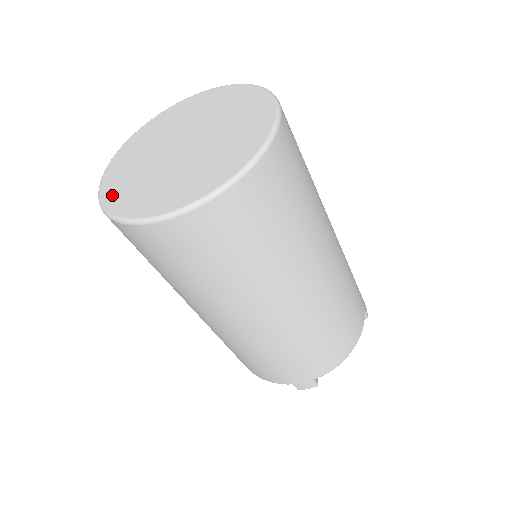
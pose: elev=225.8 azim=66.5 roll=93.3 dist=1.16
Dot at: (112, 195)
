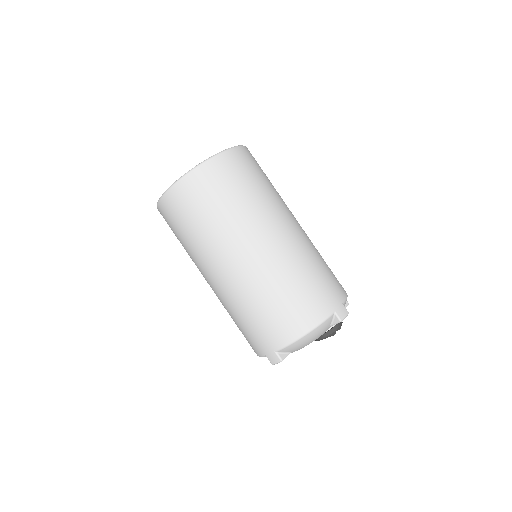
Dot at: occluded
